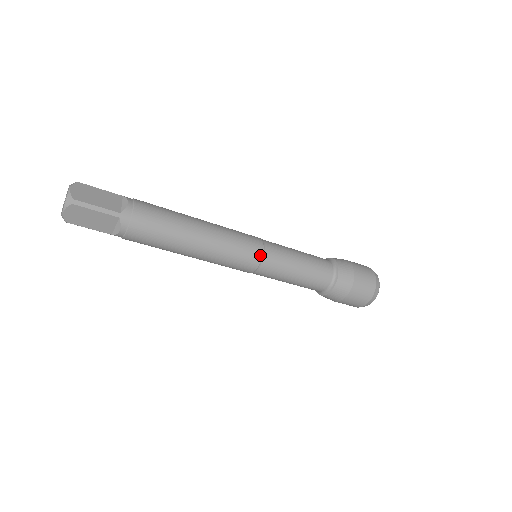
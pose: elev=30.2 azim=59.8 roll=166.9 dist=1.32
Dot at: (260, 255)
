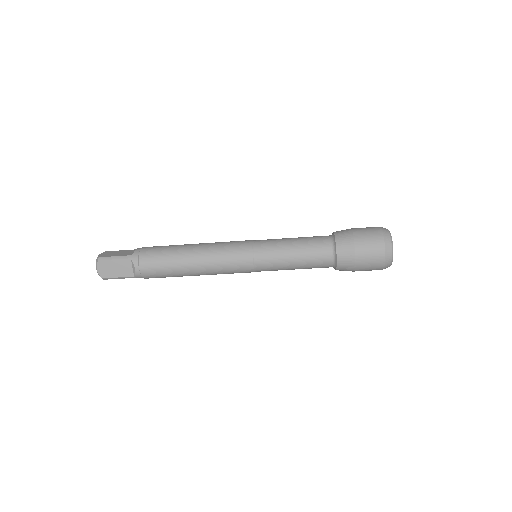
Dot at: (250, 248)
